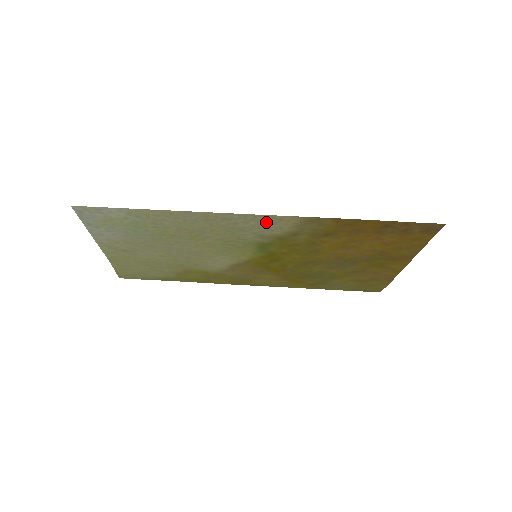
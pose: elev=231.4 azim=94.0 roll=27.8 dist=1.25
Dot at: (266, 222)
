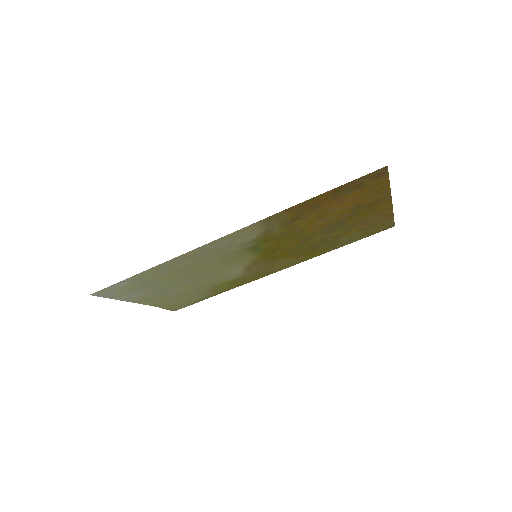
Dot at: (235, 237)
